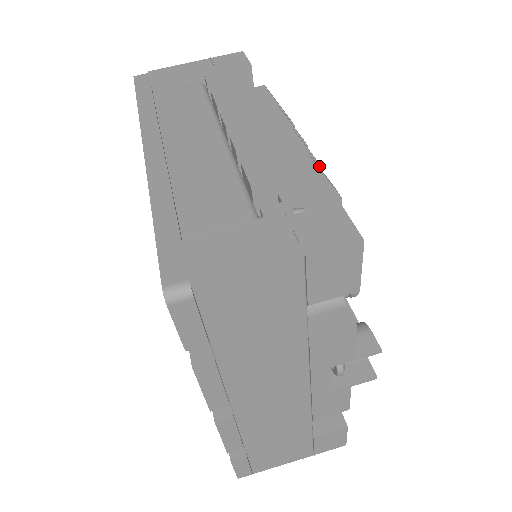
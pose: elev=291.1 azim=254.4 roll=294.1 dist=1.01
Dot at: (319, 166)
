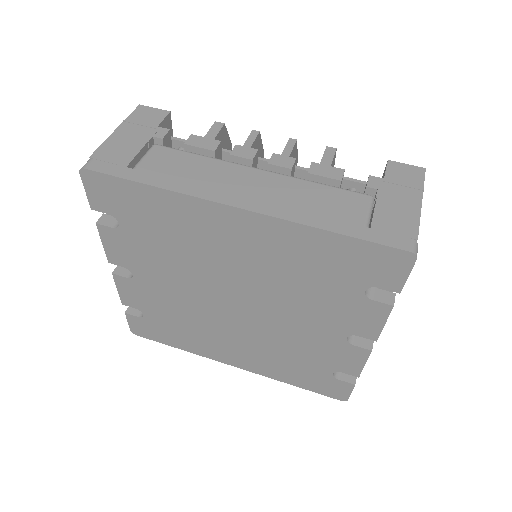
Dot at: (297, 158)
